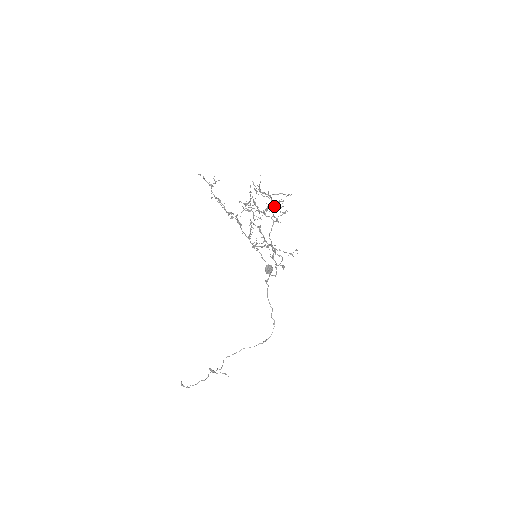
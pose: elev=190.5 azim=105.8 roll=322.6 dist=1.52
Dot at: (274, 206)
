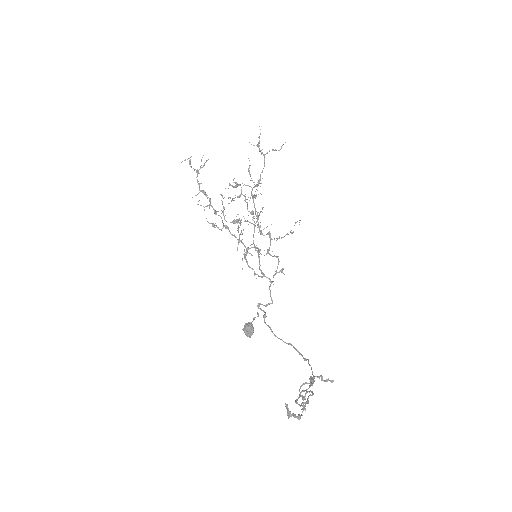
Dot at: (253, 200)
